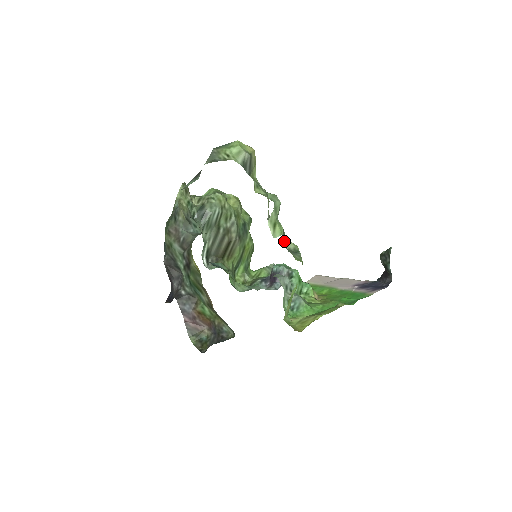
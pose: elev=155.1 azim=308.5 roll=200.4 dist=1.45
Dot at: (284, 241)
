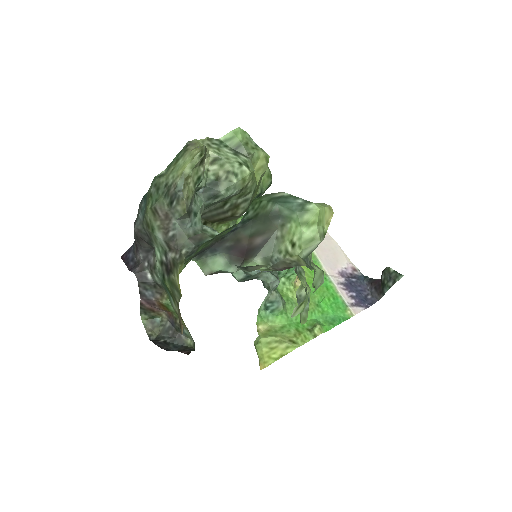
Dot at: (299, 286)
